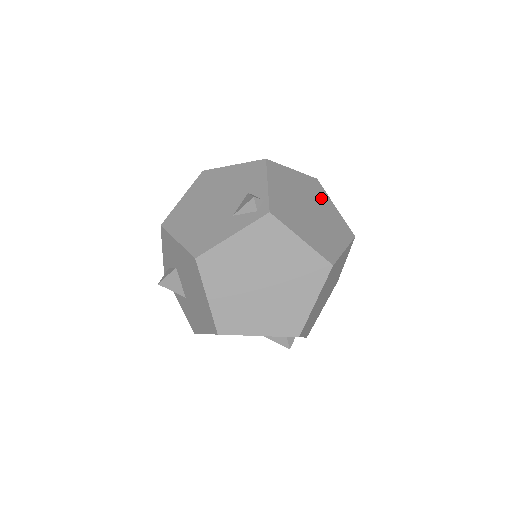
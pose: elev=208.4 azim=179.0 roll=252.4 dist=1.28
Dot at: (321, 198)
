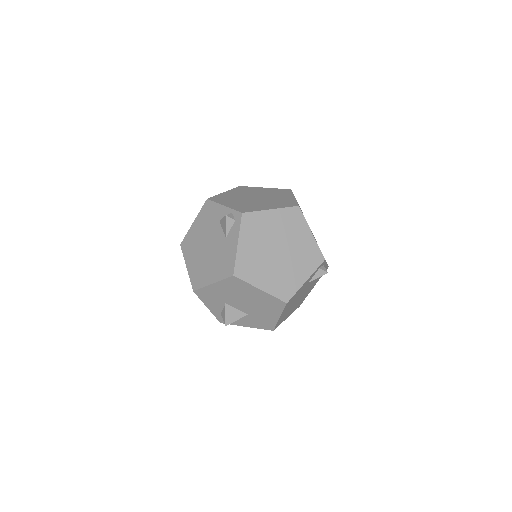
Dot at: (253, 190)
